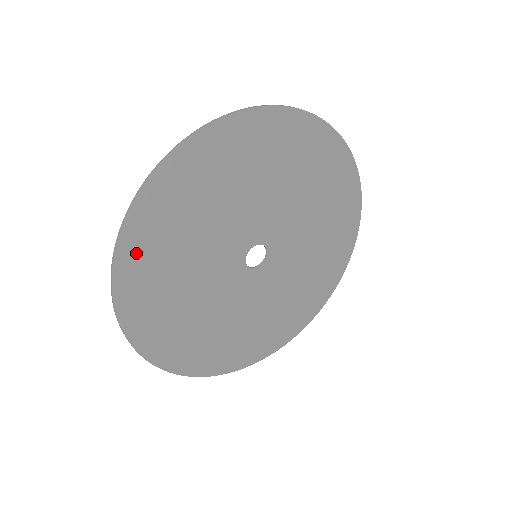
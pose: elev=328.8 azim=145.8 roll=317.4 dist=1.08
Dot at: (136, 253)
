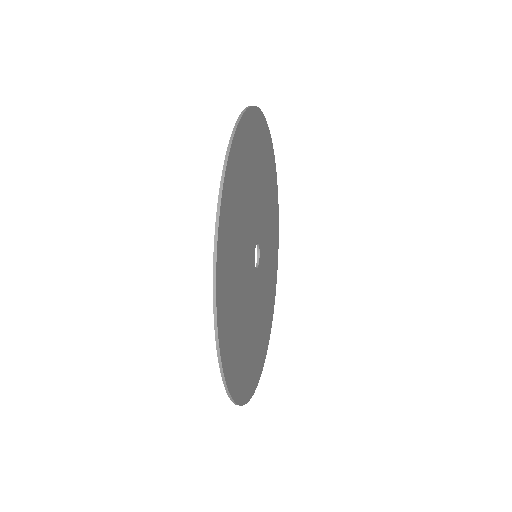
Dot at: (232, 370)
